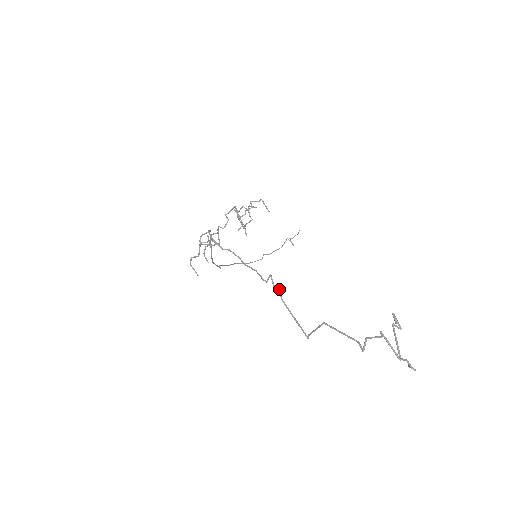
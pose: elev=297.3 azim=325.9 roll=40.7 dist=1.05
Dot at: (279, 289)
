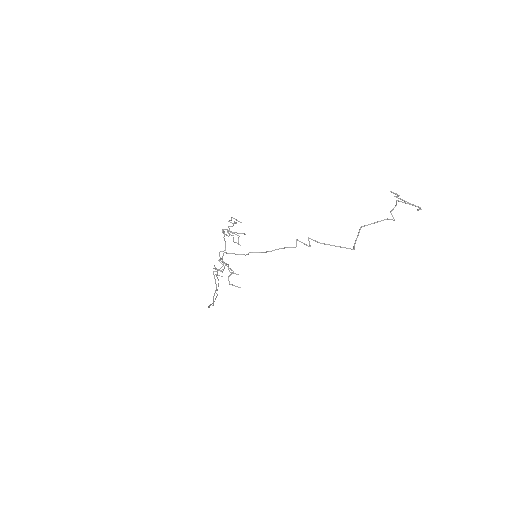
Dot at: occluded
